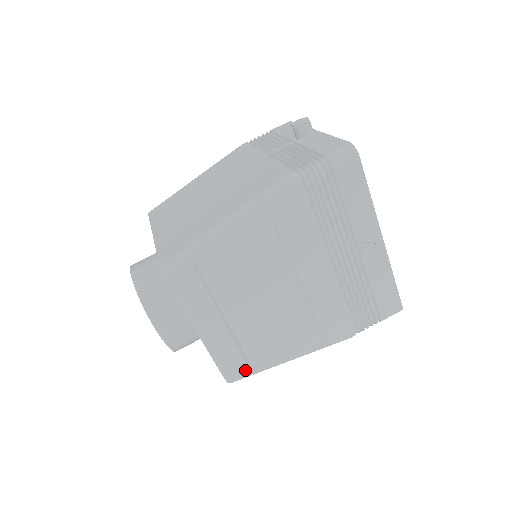
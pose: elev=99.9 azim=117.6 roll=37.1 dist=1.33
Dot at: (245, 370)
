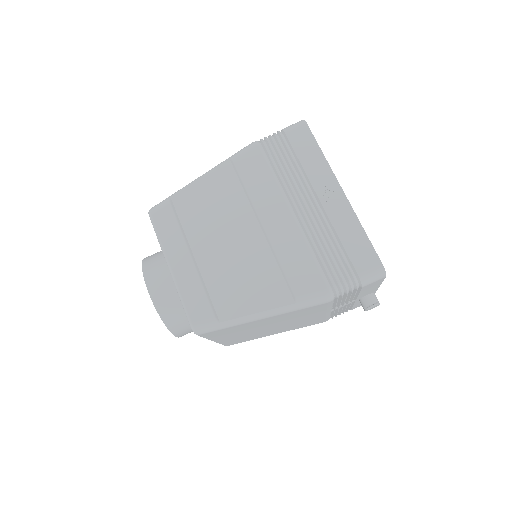
Dot at: (209, 314)
